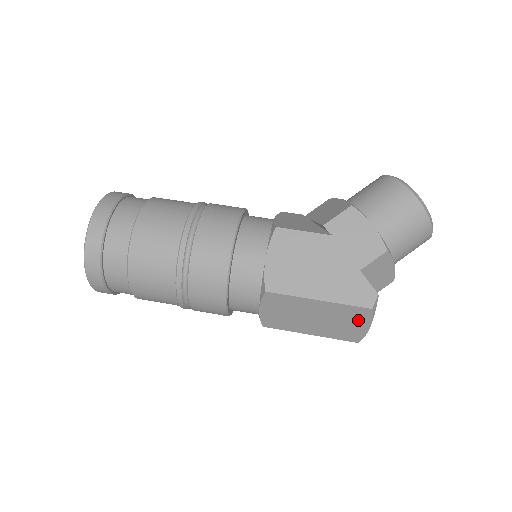
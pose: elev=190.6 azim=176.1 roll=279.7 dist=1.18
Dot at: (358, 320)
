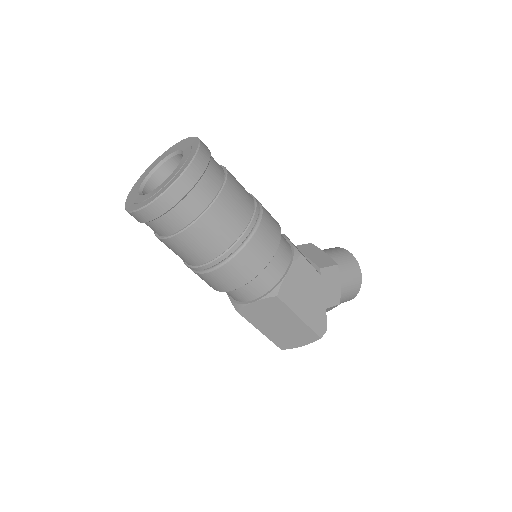
Dot at: (303, 339)
